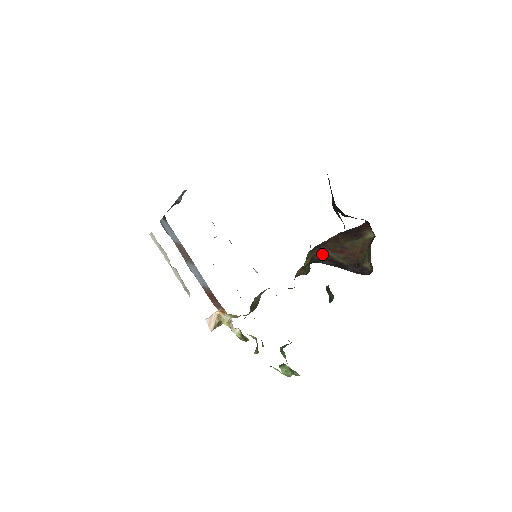
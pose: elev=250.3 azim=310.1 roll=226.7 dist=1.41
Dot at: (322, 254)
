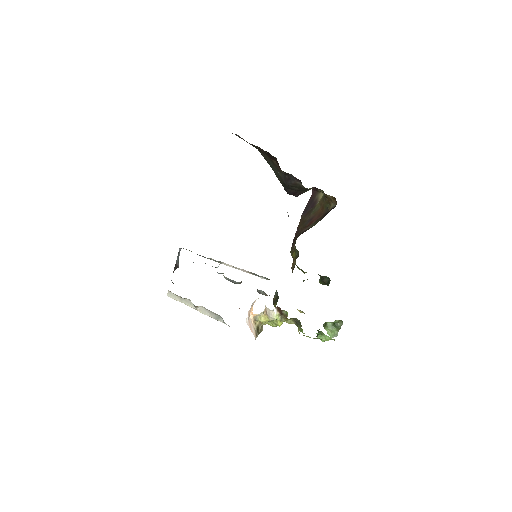
Dot at: occluded
